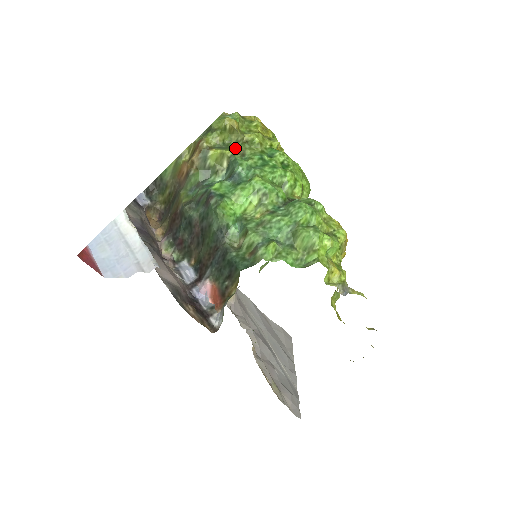
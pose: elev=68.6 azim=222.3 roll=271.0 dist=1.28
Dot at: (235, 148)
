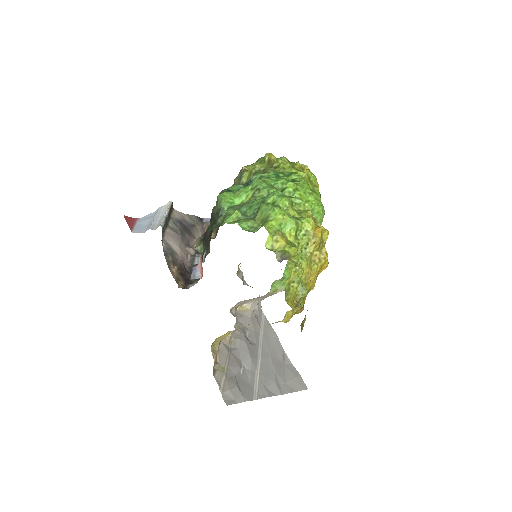
Dot at: occluded
